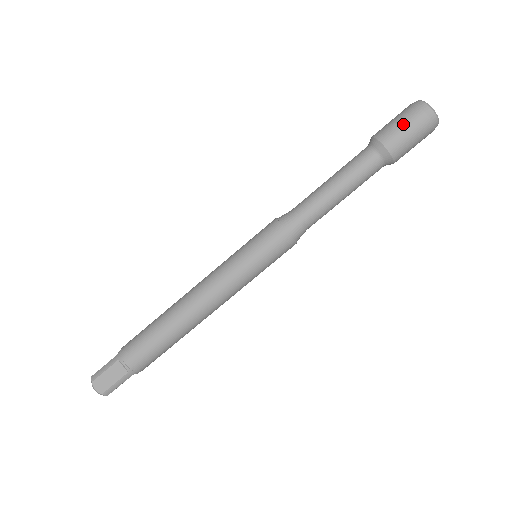
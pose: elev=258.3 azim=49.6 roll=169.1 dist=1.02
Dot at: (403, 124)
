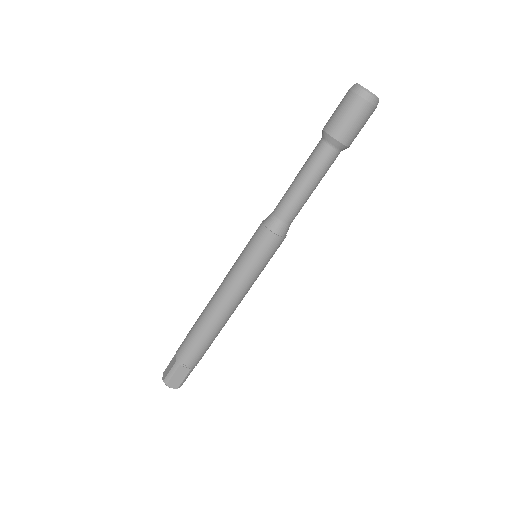
Dot at: (351, 117)
